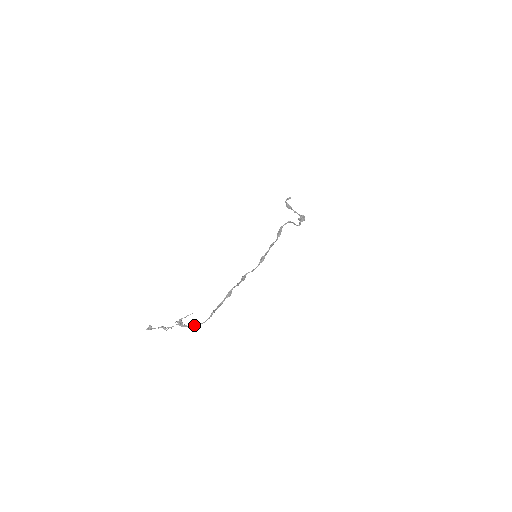
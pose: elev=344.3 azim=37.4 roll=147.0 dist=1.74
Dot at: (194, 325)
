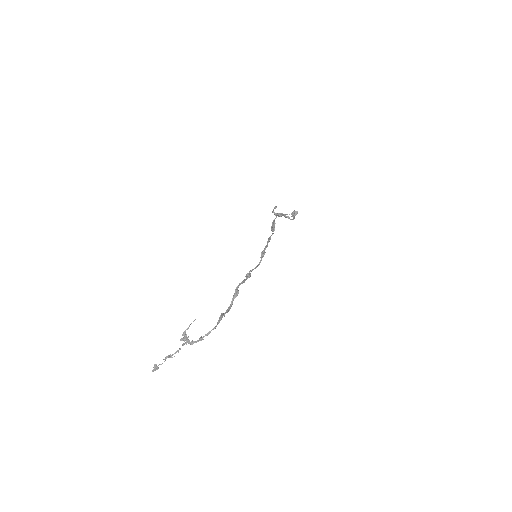
Dot at: (204, 336)
